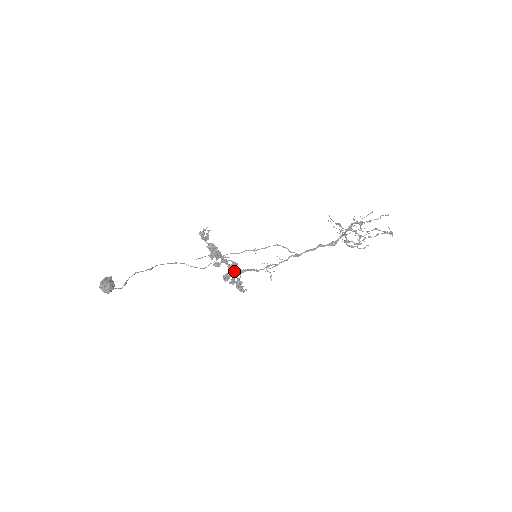
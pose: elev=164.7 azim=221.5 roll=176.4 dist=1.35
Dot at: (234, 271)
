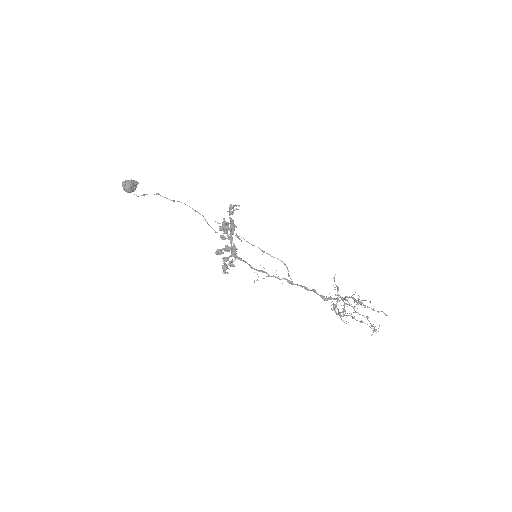
Dot at: occluded
